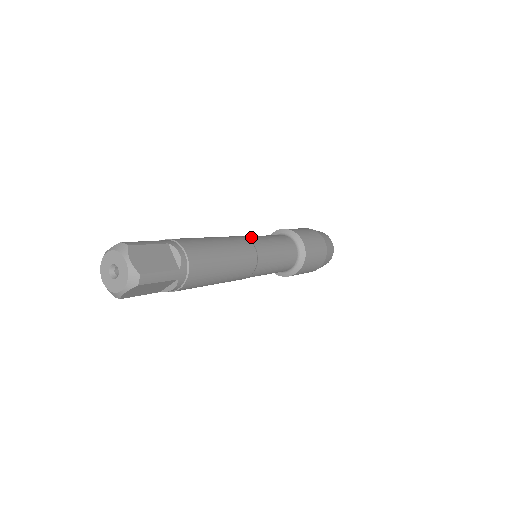
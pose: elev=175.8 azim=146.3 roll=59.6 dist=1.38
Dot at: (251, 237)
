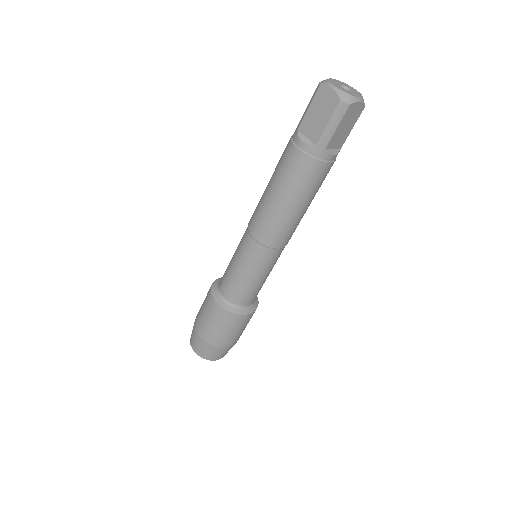
Dot at: occluded
